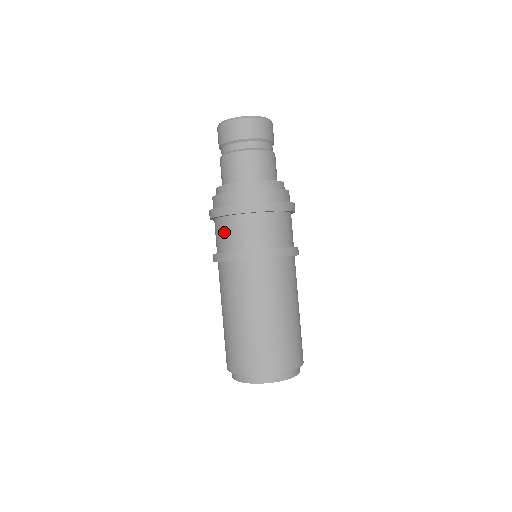
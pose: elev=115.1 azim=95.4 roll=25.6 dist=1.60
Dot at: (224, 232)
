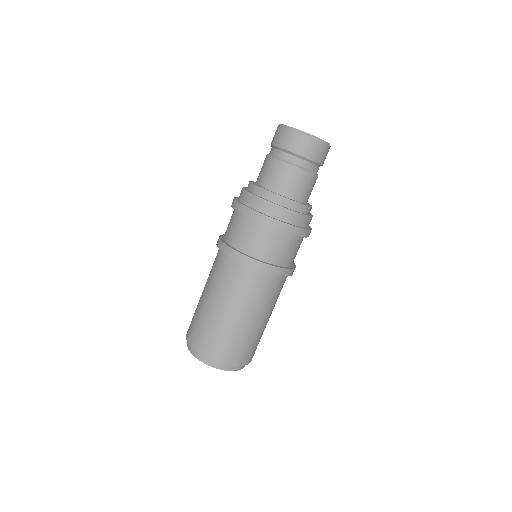
Dot at: occluded
